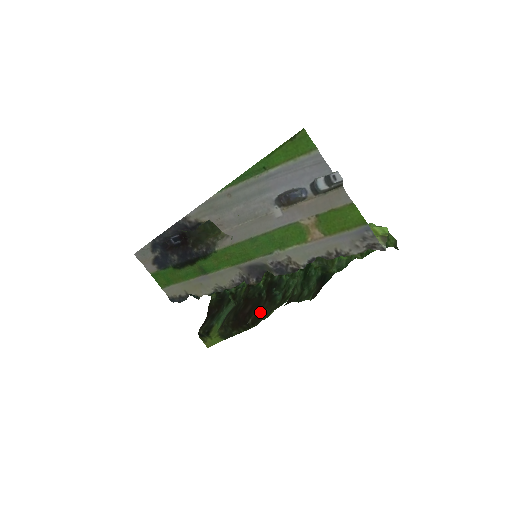
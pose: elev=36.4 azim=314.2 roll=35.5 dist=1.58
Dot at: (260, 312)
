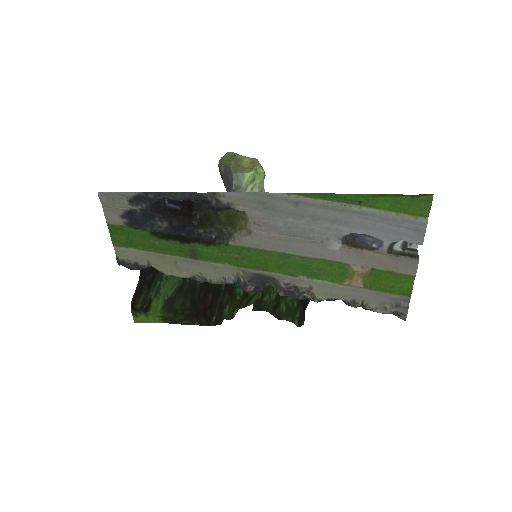
Dot at: (221, 307)
